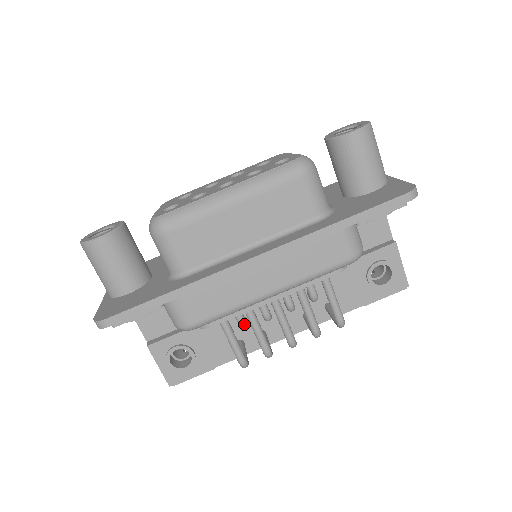
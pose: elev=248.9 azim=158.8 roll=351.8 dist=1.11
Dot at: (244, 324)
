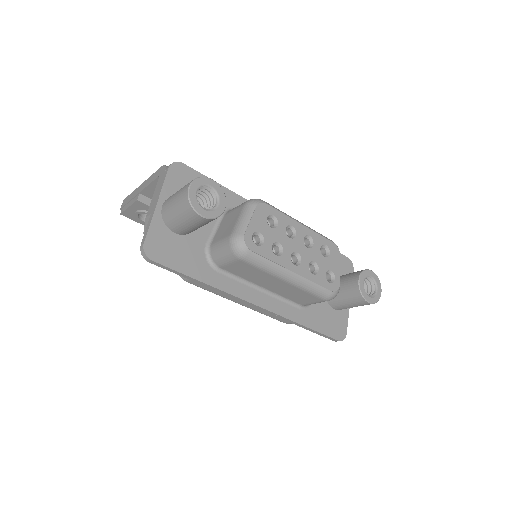
Dot at: occluded
